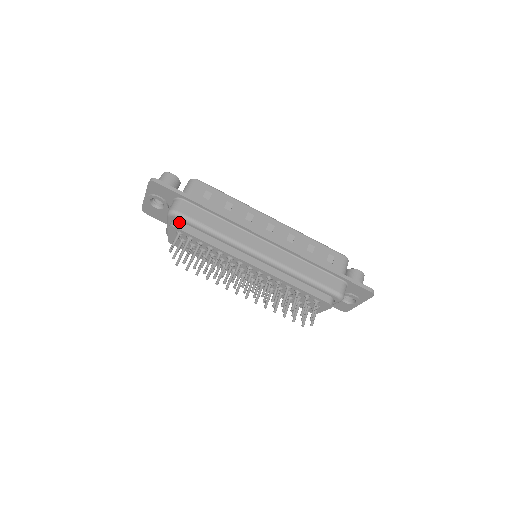
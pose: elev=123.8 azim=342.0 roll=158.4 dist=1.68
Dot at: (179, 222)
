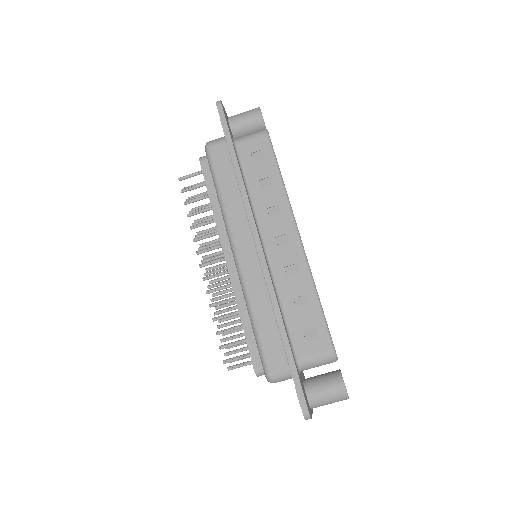
Dot at: occluded
